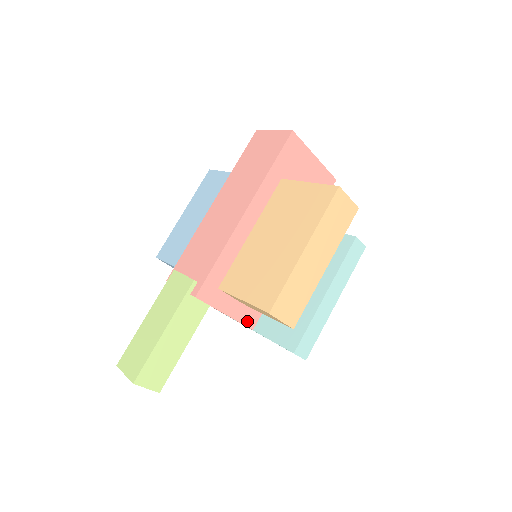
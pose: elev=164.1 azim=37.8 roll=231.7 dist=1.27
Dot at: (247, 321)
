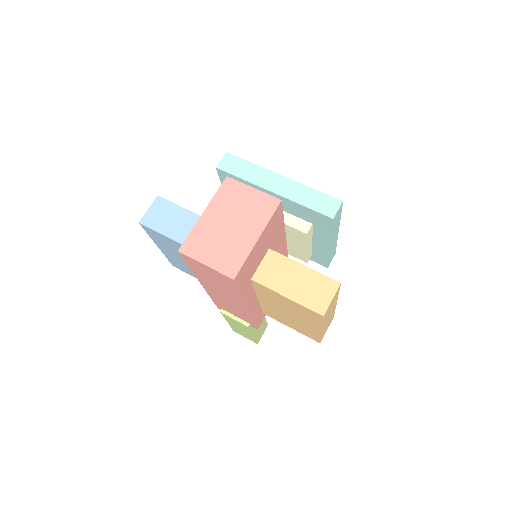
Dot at: occluded
